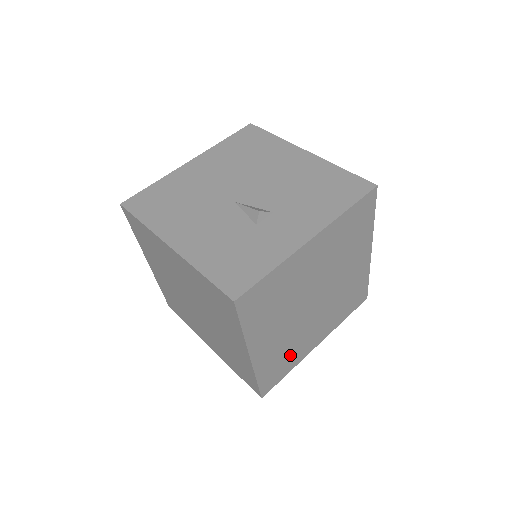
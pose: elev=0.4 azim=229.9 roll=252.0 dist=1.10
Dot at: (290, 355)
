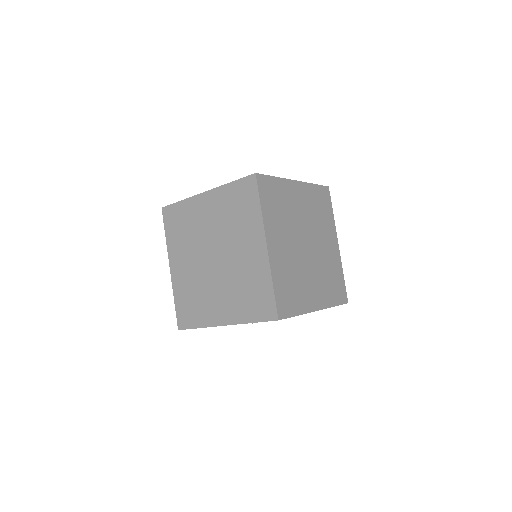
Dot at: (296, 290)
